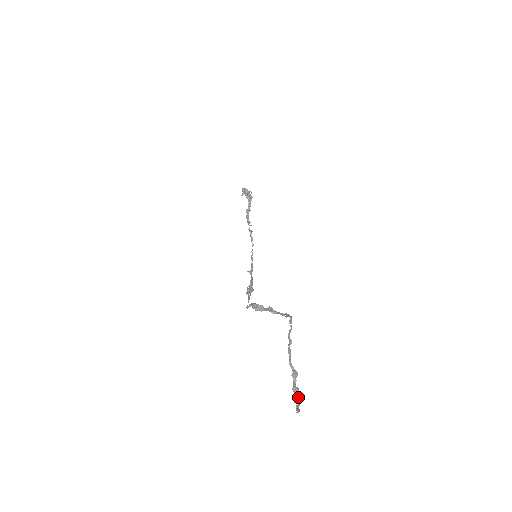
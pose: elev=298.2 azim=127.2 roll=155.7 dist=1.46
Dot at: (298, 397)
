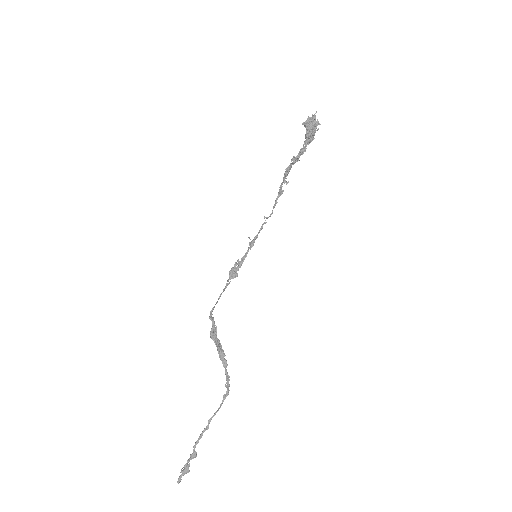
Dot at: (185, 473)
